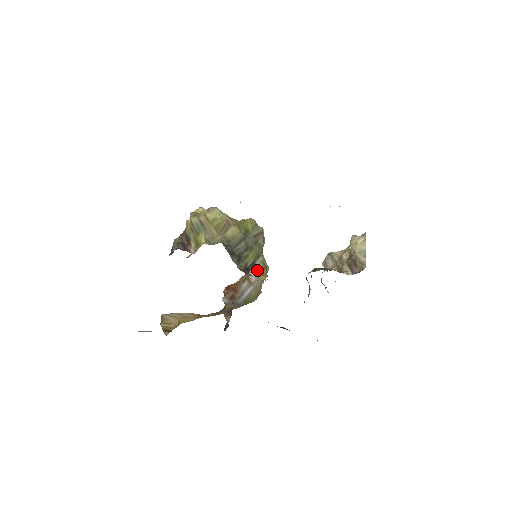
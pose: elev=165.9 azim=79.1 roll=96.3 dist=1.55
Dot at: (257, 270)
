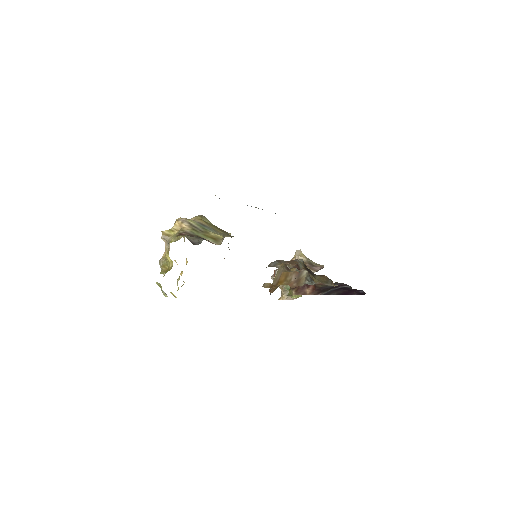
Dot at: occluded
